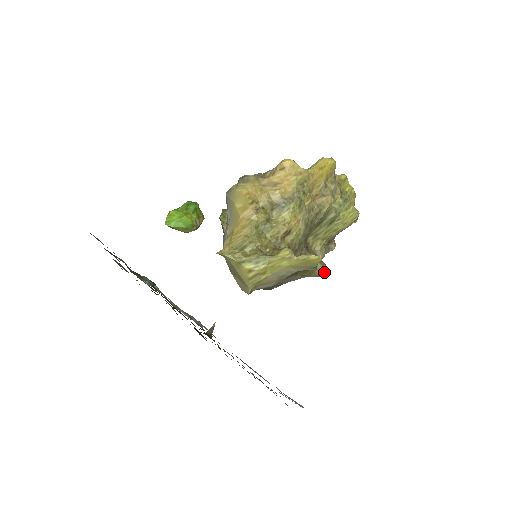
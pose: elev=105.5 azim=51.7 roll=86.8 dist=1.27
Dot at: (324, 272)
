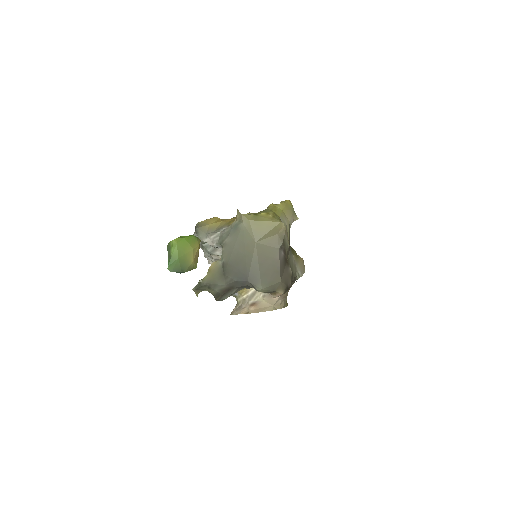
Dot at: (302, 259)
